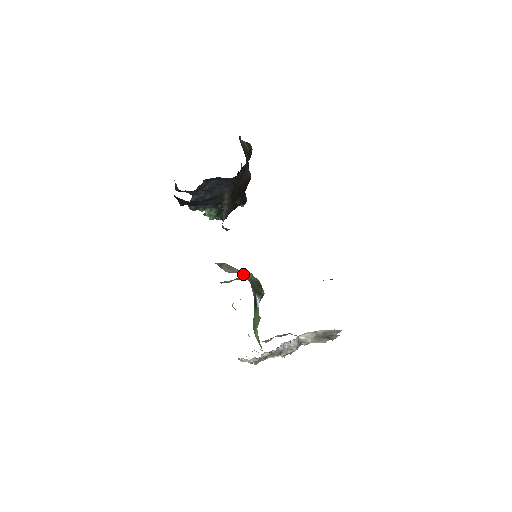
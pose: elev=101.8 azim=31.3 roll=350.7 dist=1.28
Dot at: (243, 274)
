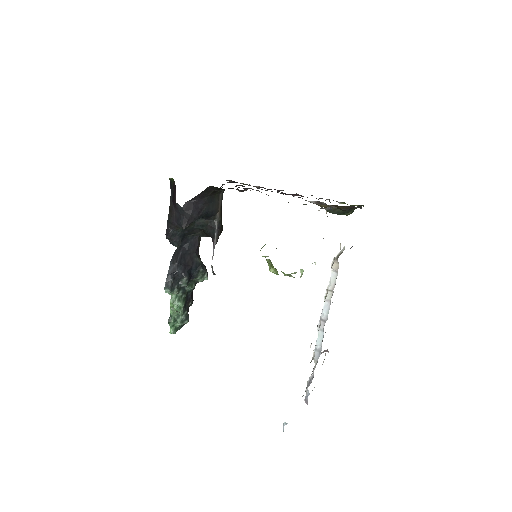
Dot at: occluded
